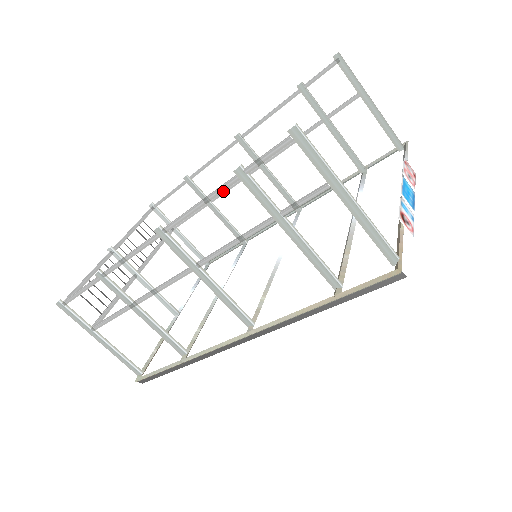
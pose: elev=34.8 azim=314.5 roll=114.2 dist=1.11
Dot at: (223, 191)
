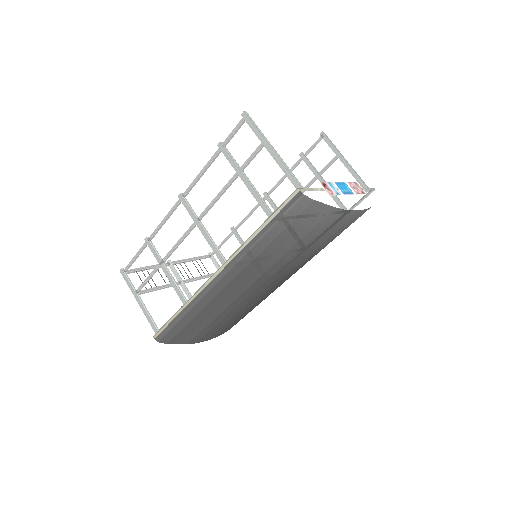
Dot at: (212, 160)
